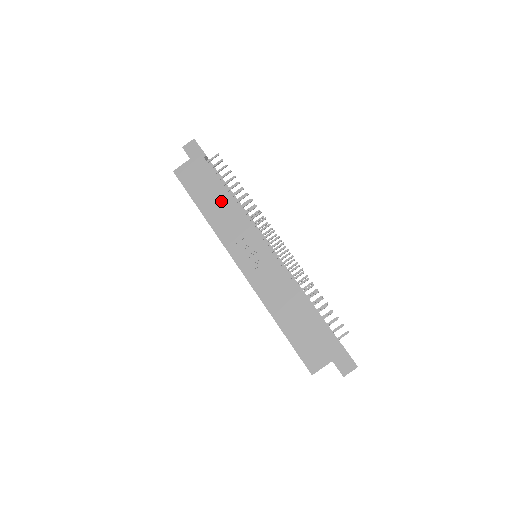
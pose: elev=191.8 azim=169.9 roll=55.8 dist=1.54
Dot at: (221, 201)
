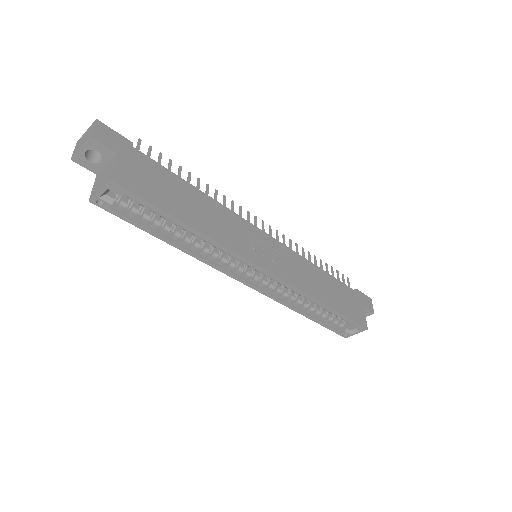
Dot at: (198, 202)
